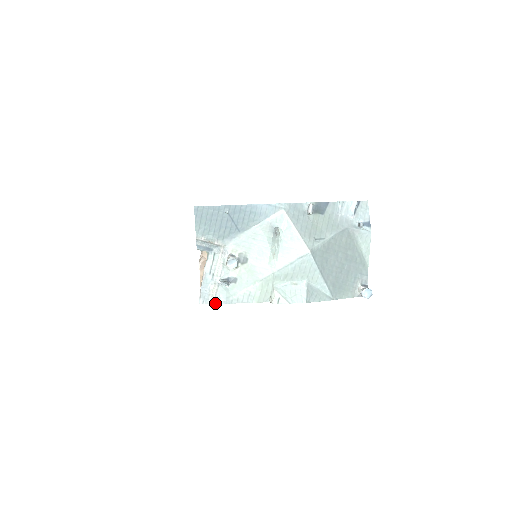
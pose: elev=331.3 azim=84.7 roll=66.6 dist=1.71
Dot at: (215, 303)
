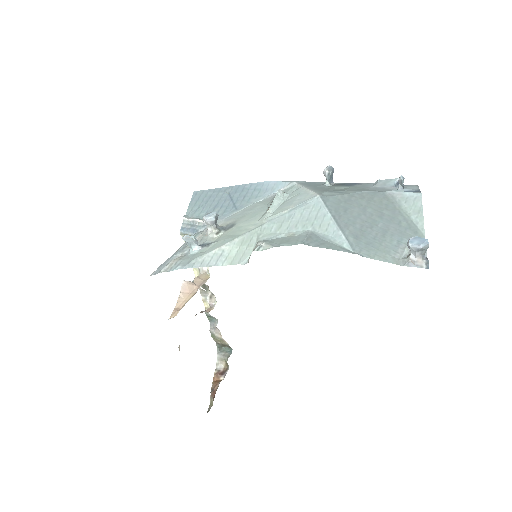
Dot at: occluded
